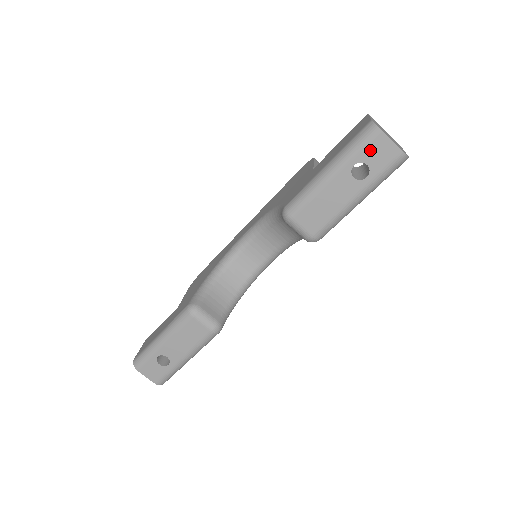
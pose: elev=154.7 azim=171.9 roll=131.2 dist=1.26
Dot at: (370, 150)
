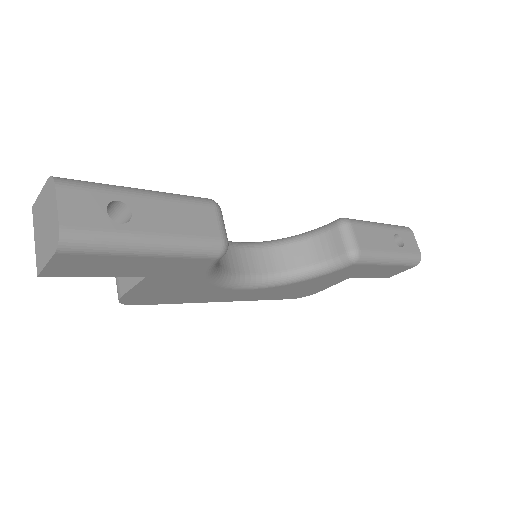
Dot at: (406, 235)
